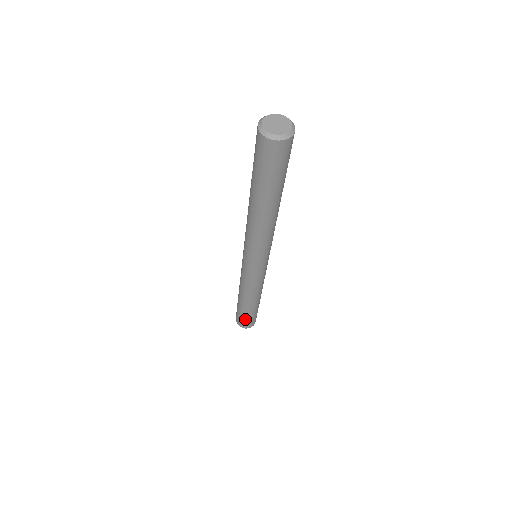
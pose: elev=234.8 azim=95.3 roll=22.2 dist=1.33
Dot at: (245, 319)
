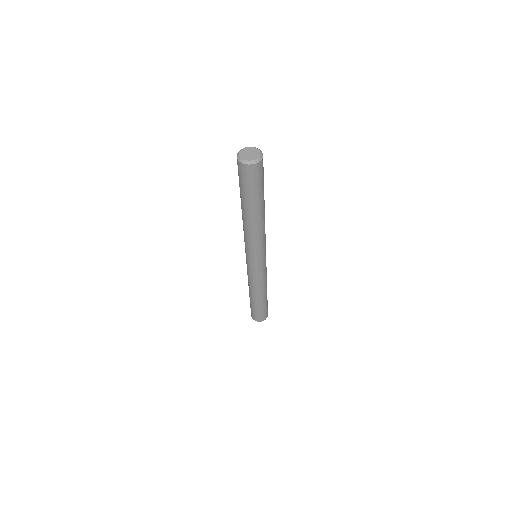
Dot at: (258, 313)
